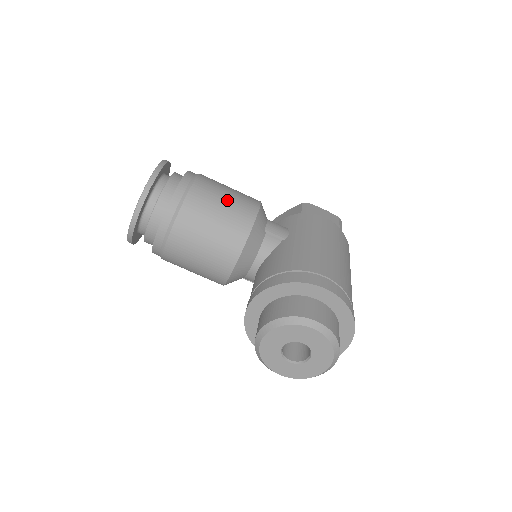
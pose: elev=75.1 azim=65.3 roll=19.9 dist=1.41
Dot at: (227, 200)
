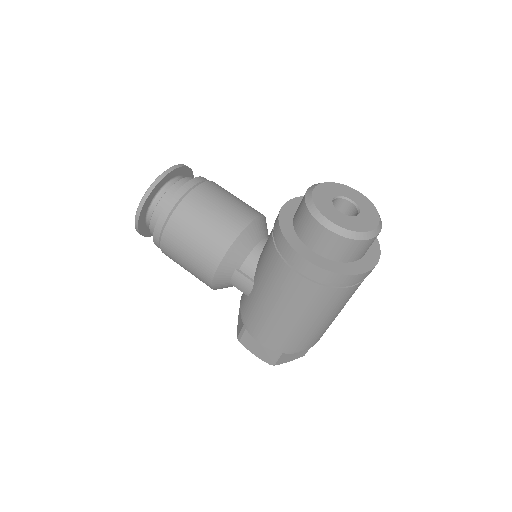
Dot at: occluded
